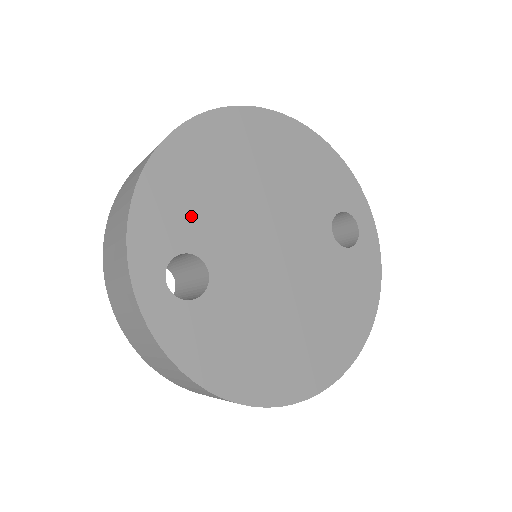
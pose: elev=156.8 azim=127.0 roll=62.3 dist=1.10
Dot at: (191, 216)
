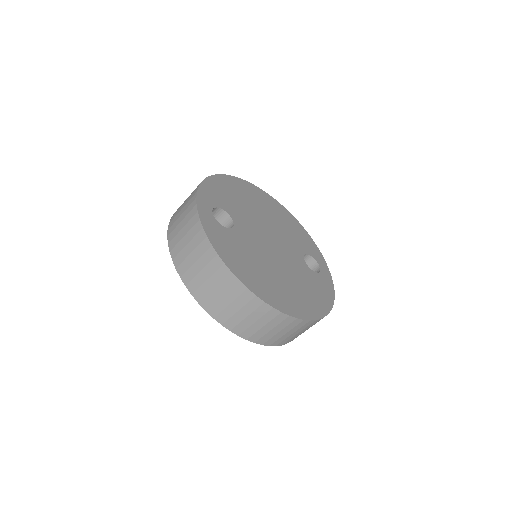
Dot at: (229, 202)
